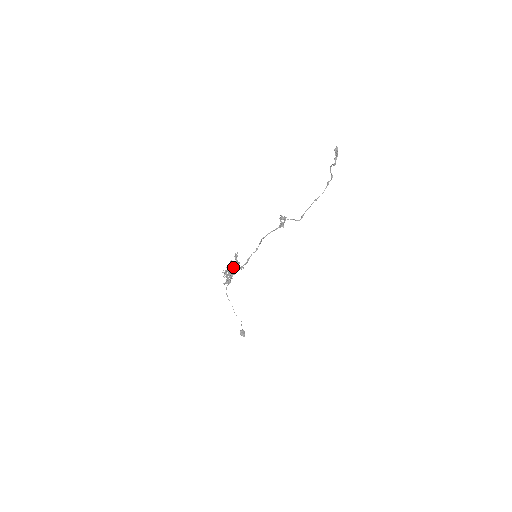
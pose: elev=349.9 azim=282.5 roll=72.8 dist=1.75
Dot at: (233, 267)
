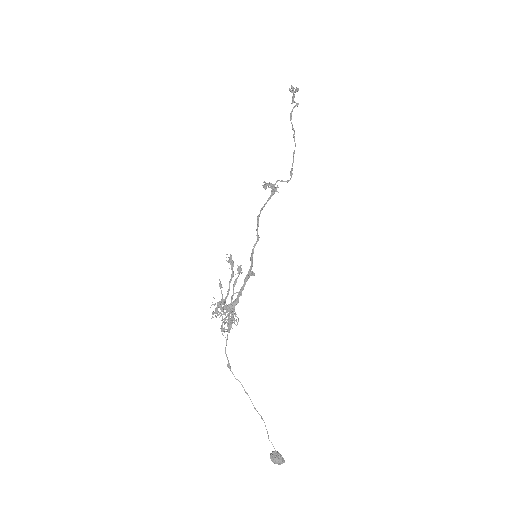
Dot at: (234, 283)
